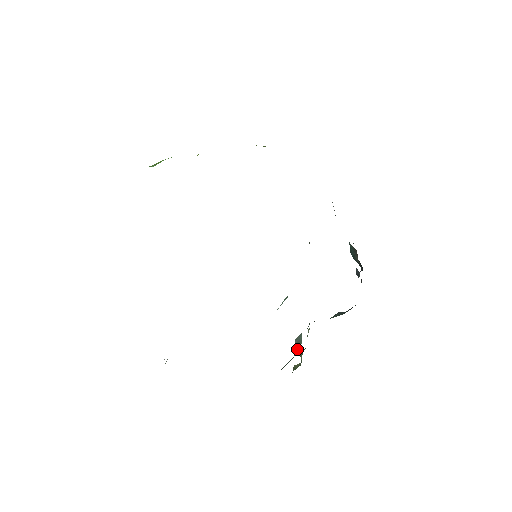
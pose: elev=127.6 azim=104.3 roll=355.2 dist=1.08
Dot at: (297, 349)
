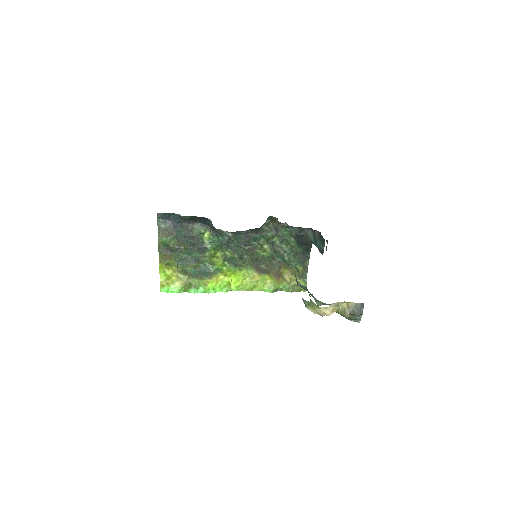
Dot at: occluded
